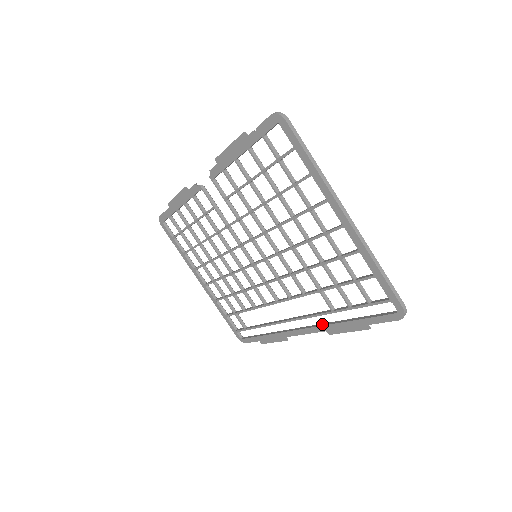
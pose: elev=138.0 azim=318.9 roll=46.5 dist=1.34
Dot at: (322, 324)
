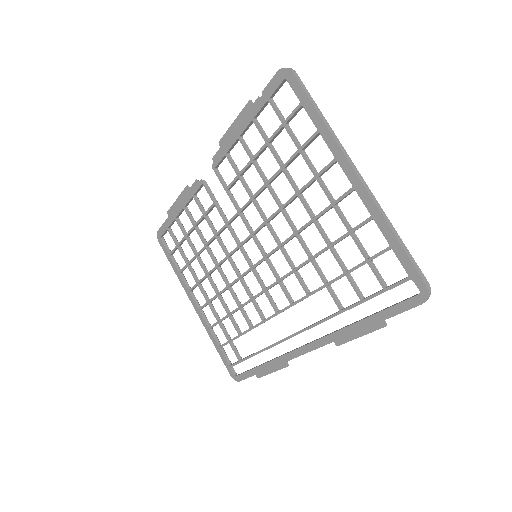
Dot at: occluded
